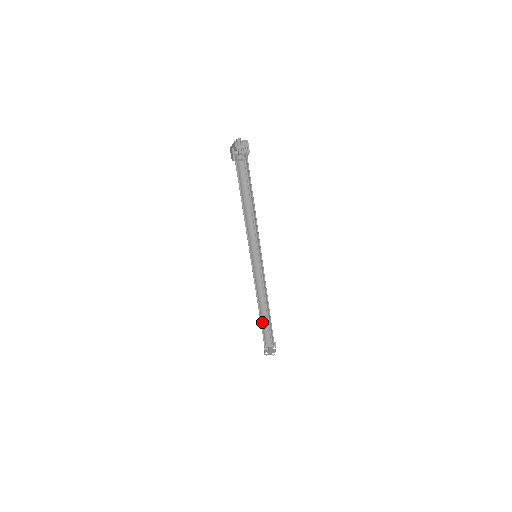
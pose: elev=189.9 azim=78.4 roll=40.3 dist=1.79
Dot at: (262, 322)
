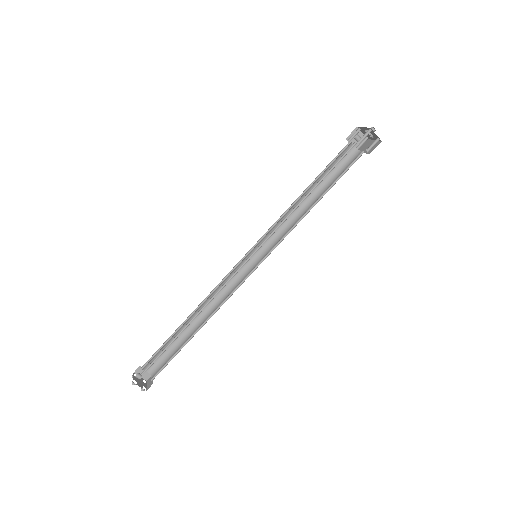
Dot at: (171, 337)
